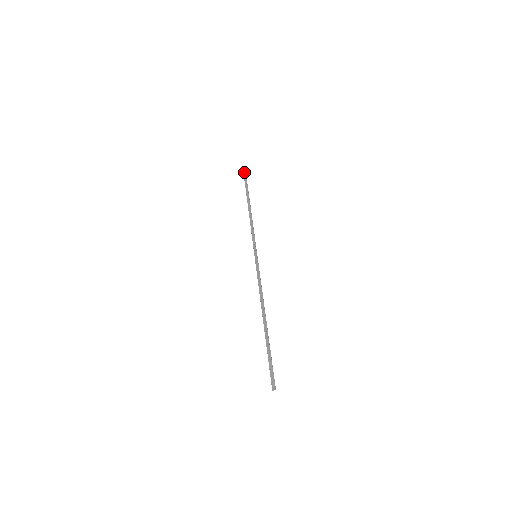
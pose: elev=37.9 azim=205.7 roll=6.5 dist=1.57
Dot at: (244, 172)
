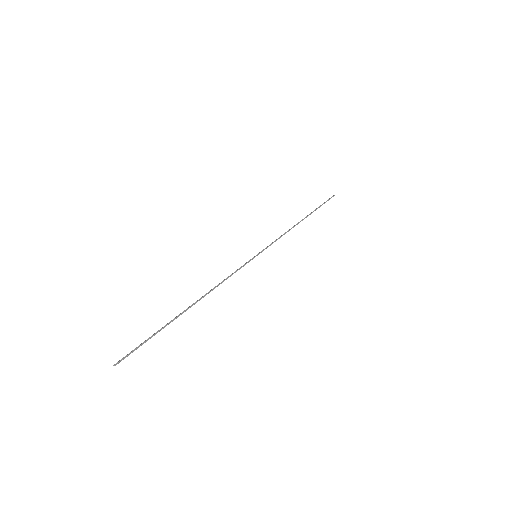
Dot at: (330, 198)
